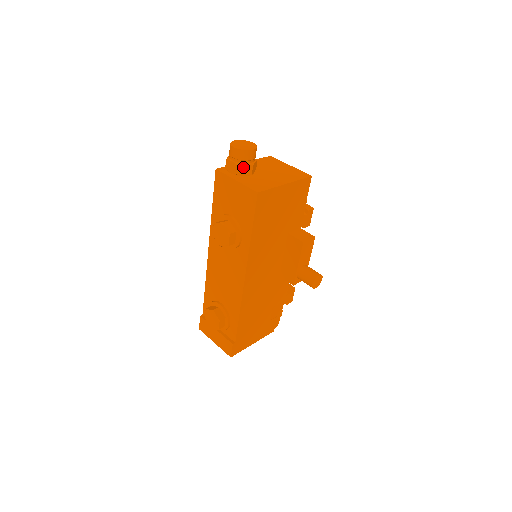
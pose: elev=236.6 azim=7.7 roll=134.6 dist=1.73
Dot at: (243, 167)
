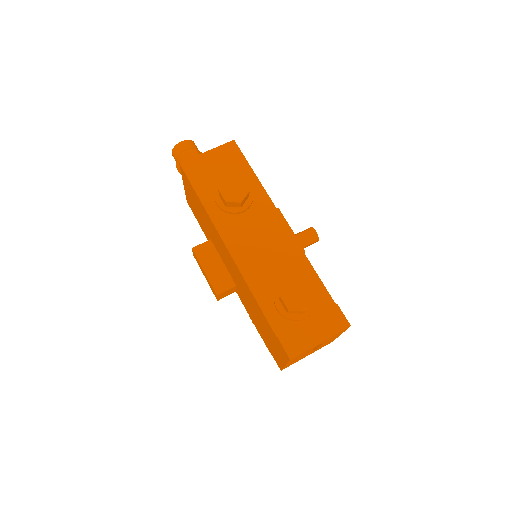
Dot at: (199, 153)
